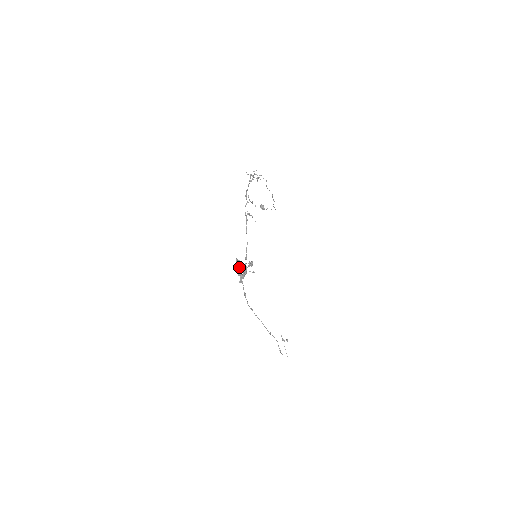
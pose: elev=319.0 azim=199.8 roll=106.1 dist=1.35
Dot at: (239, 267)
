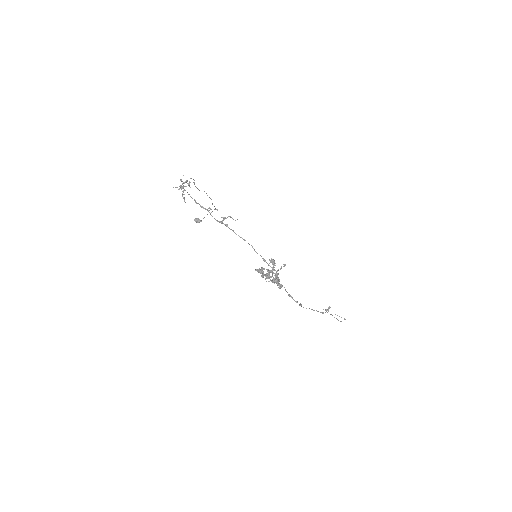
Dot at: occluded
